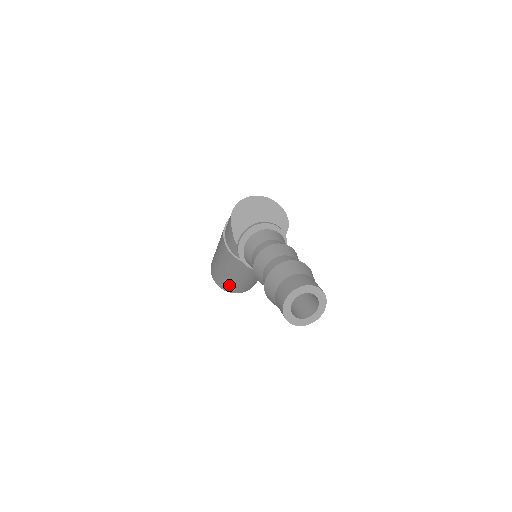
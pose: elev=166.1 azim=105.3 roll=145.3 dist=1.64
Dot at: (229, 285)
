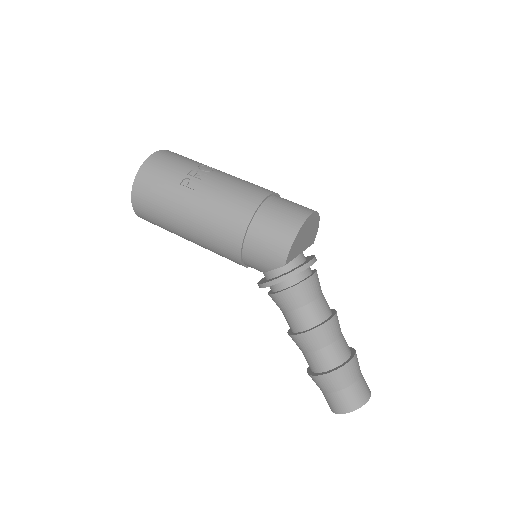
Dot at: (163, 228)
